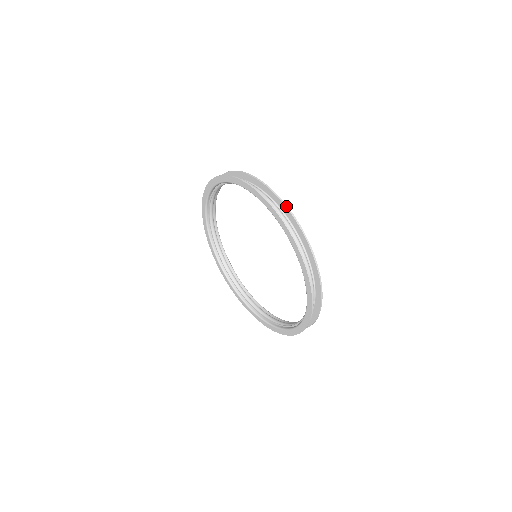
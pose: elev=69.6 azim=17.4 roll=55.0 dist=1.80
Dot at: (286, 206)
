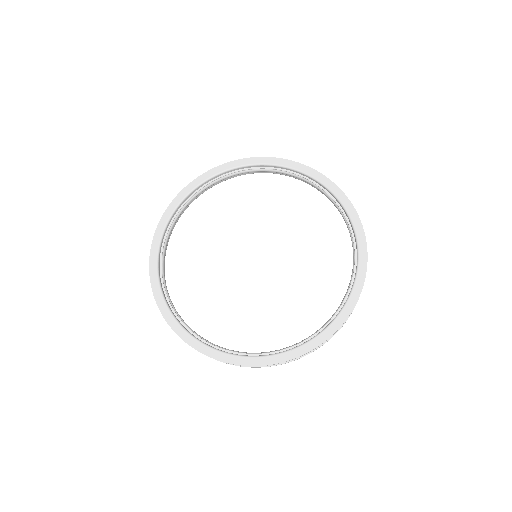
Dot at: occluded
